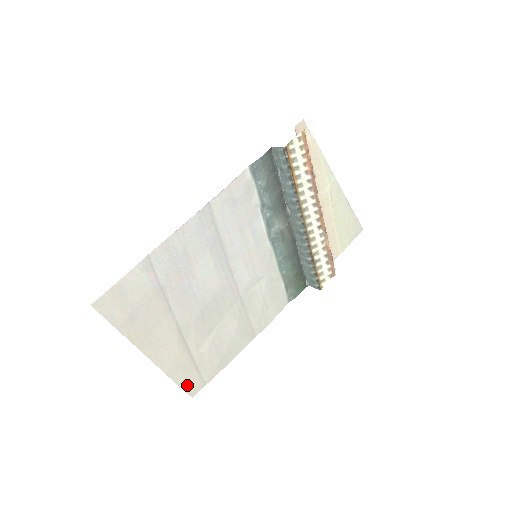
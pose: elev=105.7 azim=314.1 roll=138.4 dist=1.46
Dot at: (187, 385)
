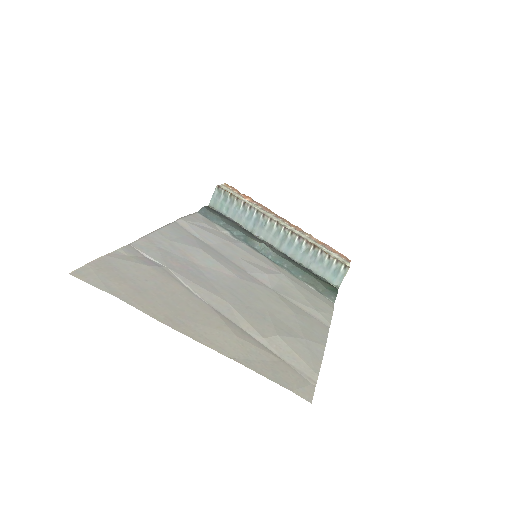
Dot at: (285, 382)
